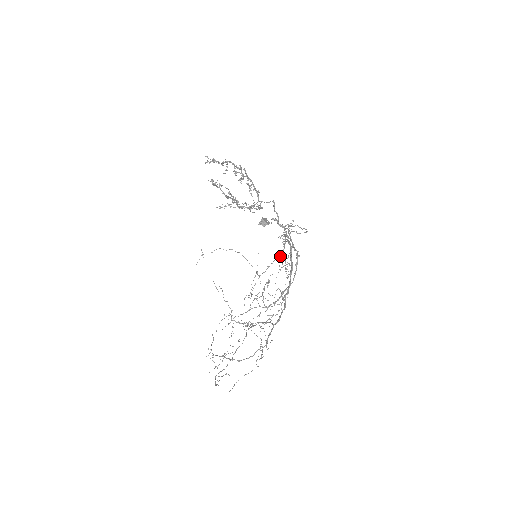
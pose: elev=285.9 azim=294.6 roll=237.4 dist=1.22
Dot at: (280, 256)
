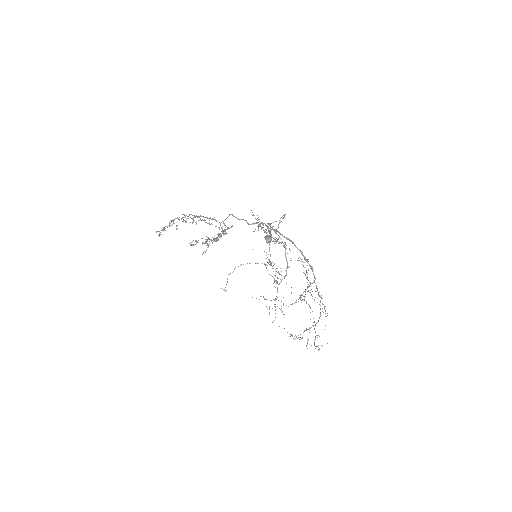
Dot at: occluded
